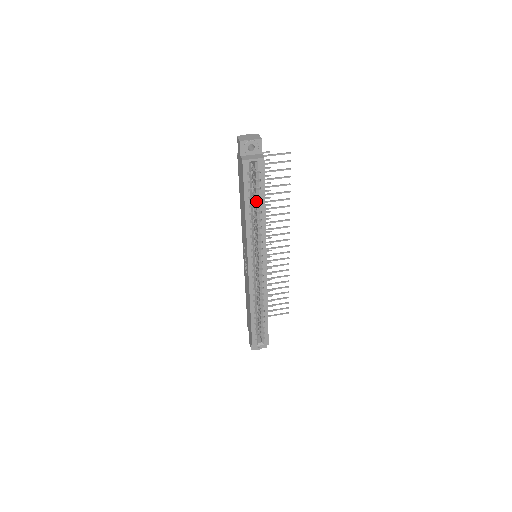
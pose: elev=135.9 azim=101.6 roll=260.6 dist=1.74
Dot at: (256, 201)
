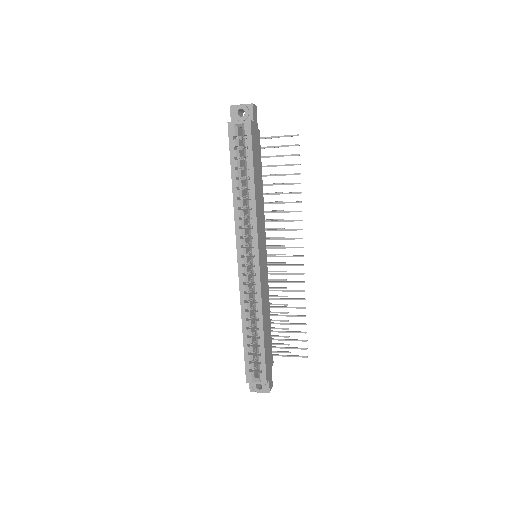
Dot at: occluded
